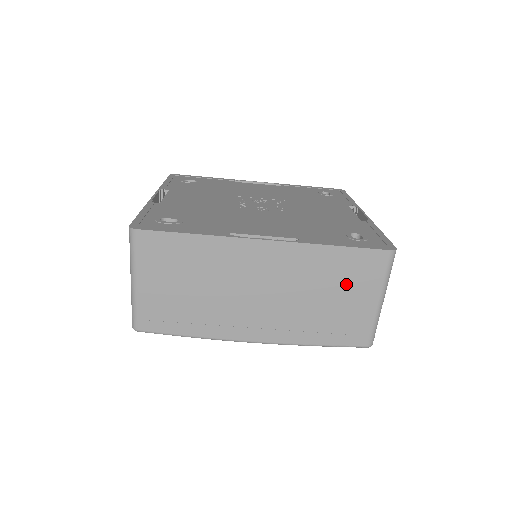
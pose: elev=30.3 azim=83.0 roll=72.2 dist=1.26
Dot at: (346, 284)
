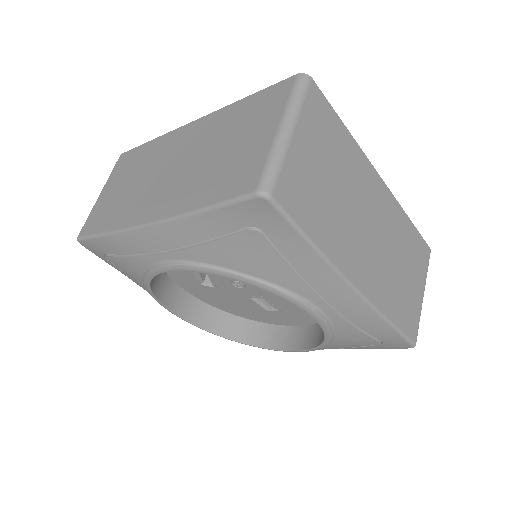
Dot at: (412, 263)
